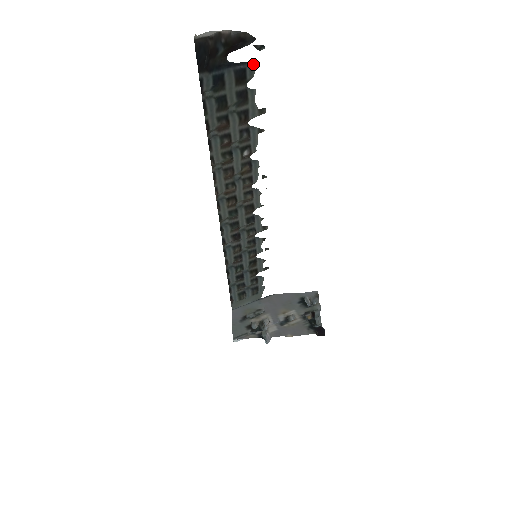
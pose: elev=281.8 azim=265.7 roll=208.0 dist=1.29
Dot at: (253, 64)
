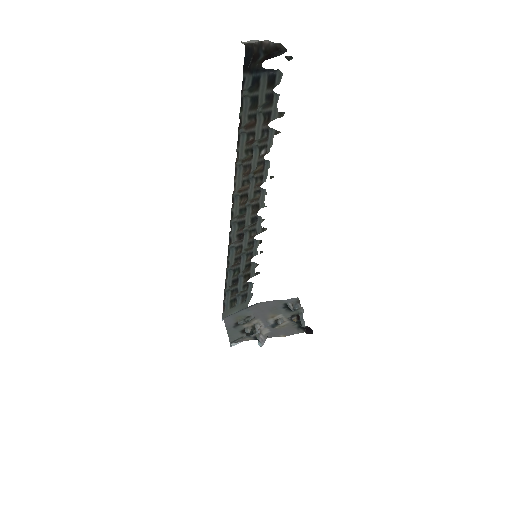
Dot at: (281, 72)
